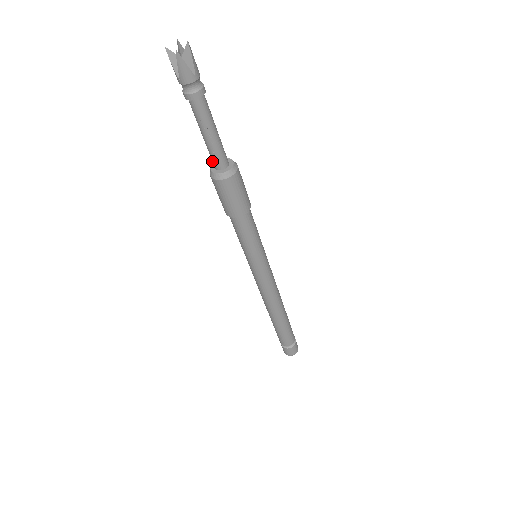
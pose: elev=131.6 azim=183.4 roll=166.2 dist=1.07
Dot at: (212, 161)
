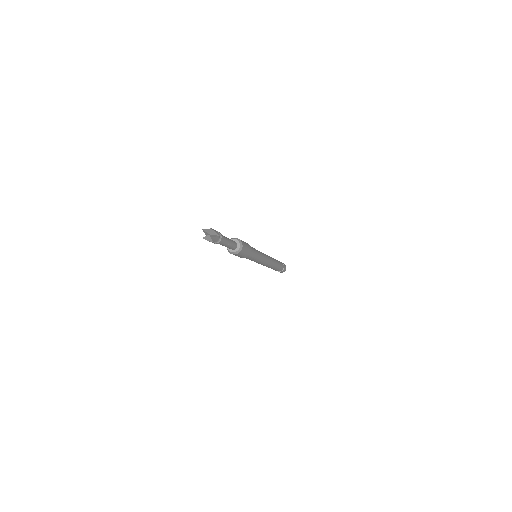
Dot at: (230, 249)
